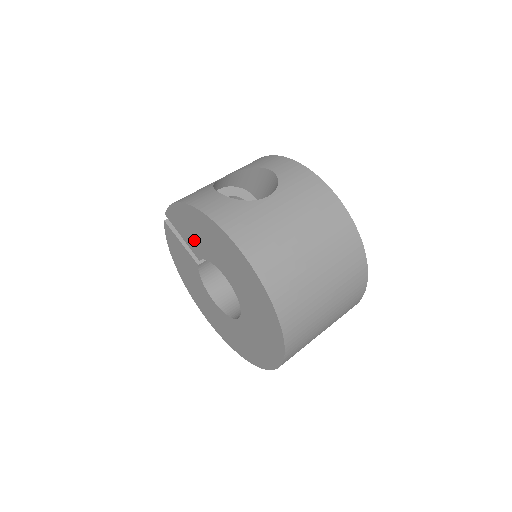
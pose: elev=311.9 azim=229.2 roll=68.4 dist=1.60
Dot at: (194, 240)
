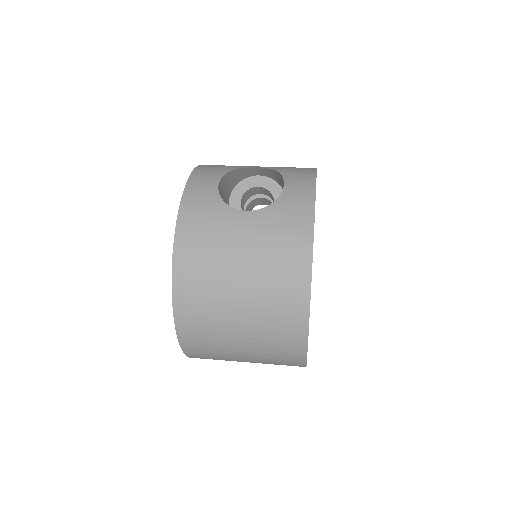
Dot at: occluded
